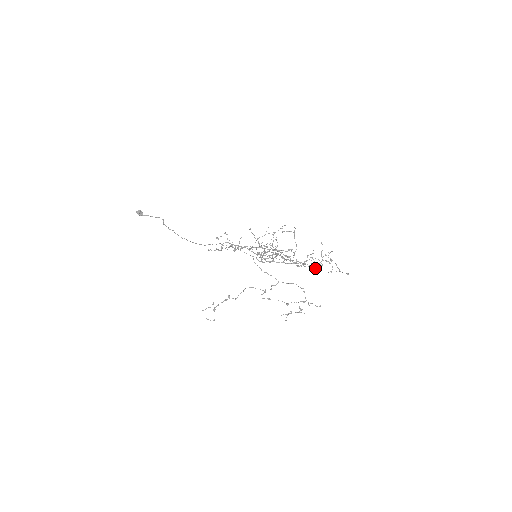
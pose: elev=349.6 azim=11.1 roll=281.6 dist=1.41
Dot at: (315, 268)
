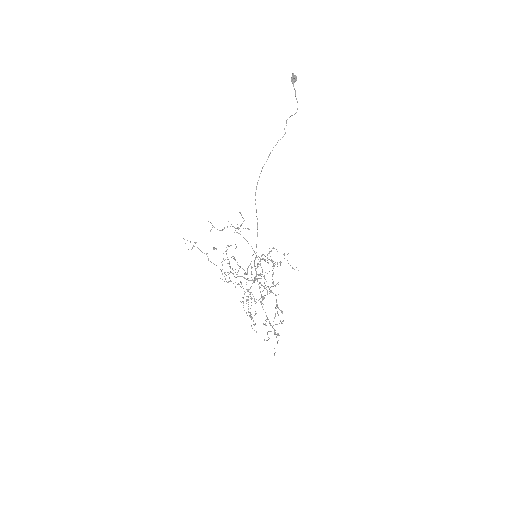
Dot at: occluded
